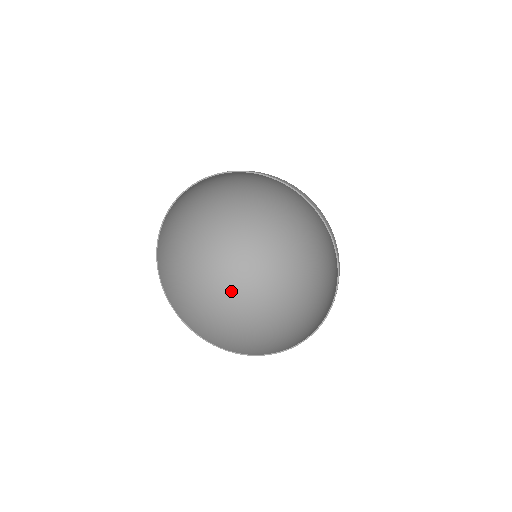
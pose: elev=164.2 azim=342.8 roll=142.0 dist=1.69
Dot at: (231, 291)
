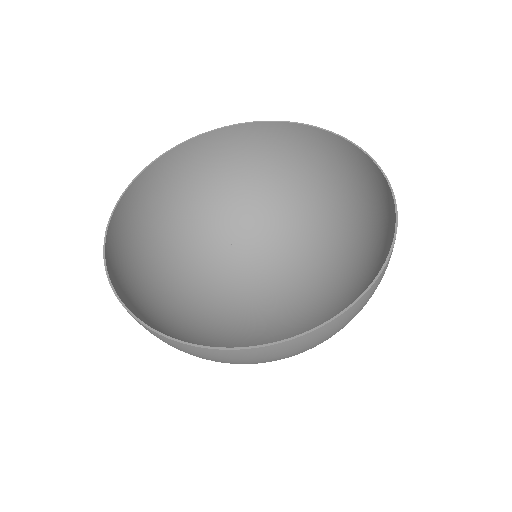
Dot at: (190, 320)
